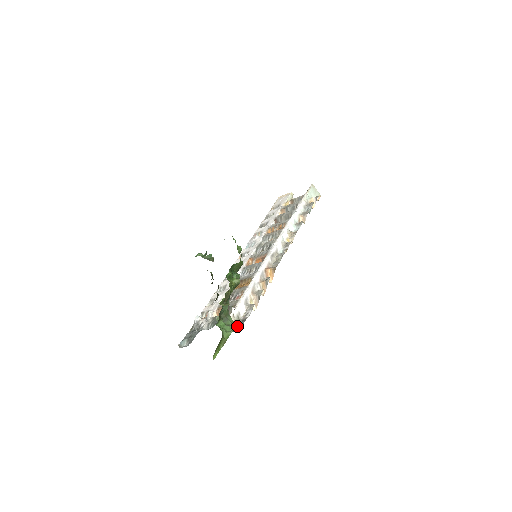
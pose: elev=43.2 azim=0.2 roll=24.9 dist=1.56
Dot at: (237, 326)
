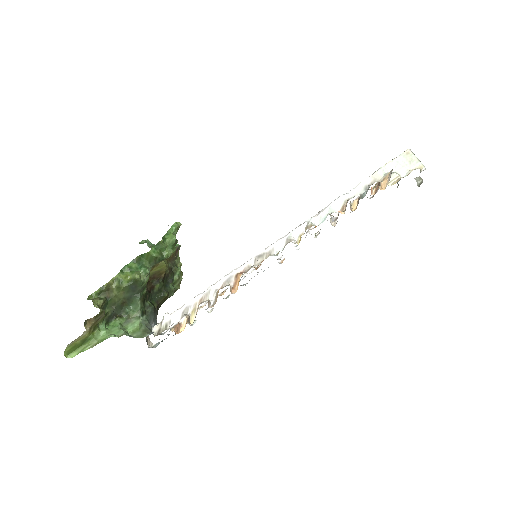
Dot at: (139, 334)
